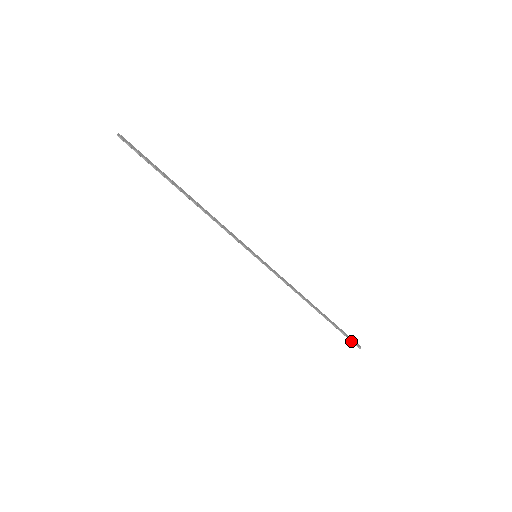
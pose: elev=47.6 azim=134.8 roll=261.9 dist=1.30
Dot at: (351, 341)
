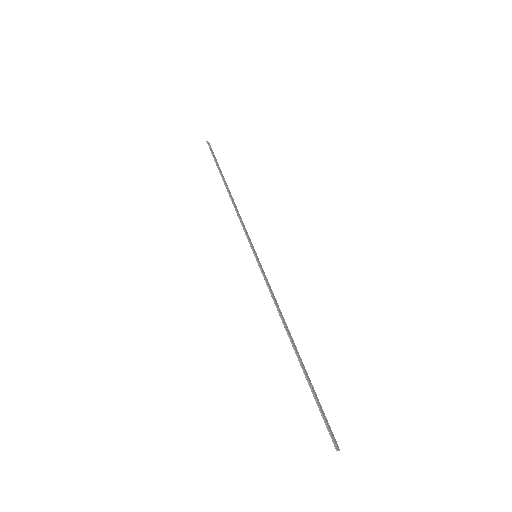
Dot at: (326, 426)
